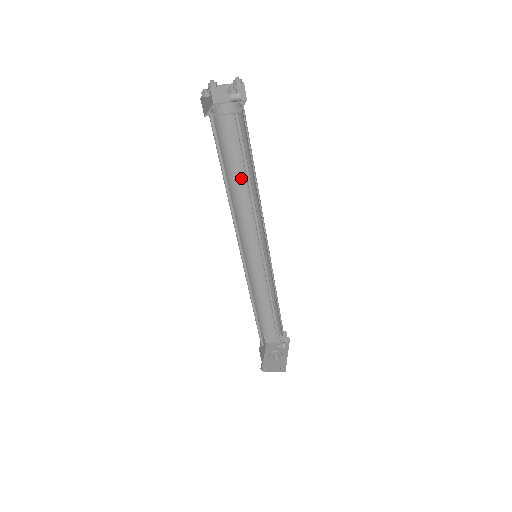
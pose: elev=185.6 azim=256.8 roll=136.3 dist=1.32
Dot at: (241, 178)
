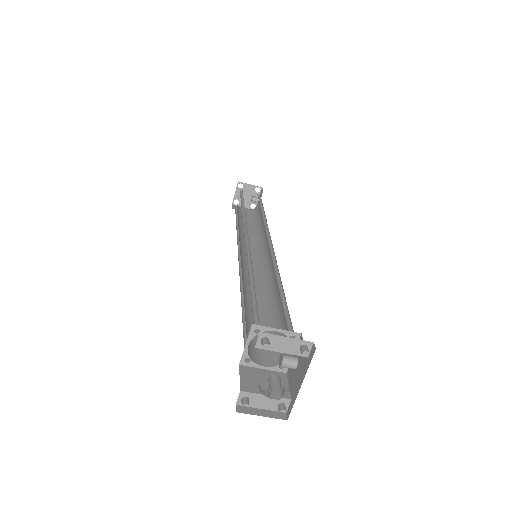
Dot at: occluded
